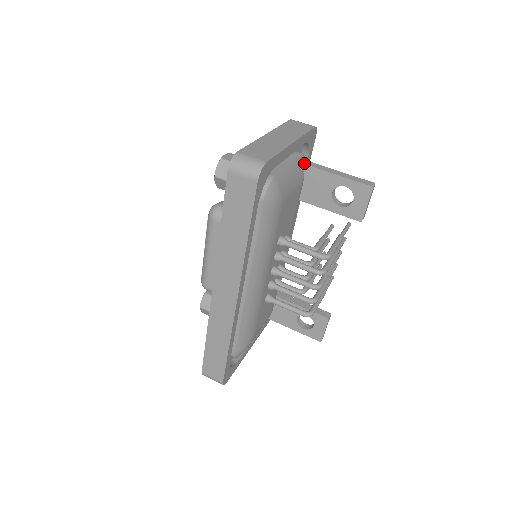
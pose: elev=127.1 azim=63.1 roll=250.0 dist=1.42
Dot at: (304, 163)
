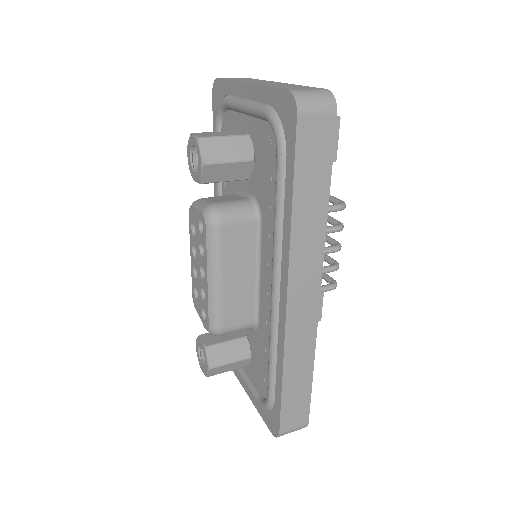
Dot at: occluded
